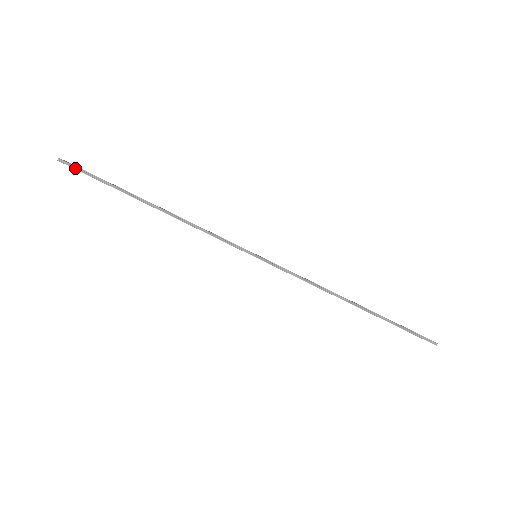
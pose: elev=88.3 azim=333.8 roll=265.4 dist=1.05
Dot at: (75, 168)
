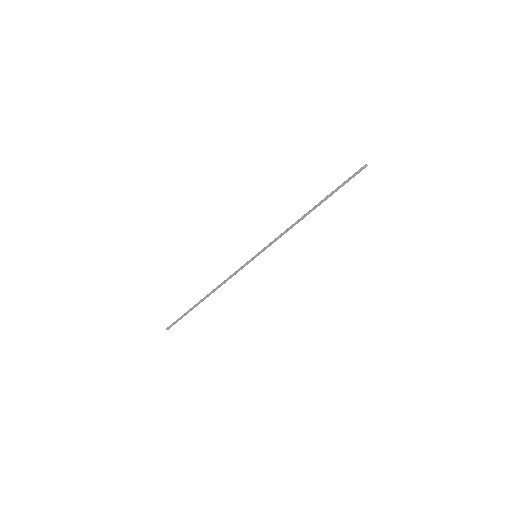
Dot at: (173, 324)
